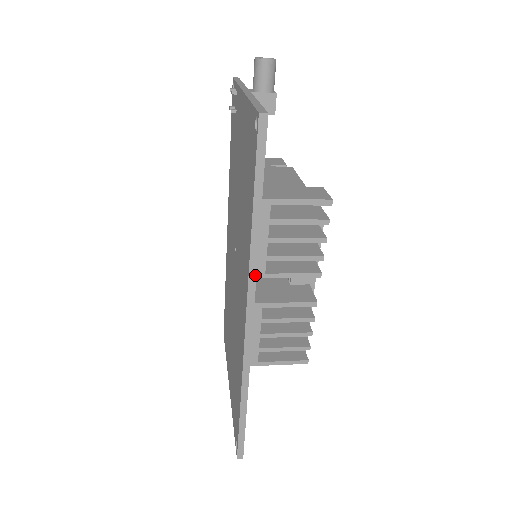
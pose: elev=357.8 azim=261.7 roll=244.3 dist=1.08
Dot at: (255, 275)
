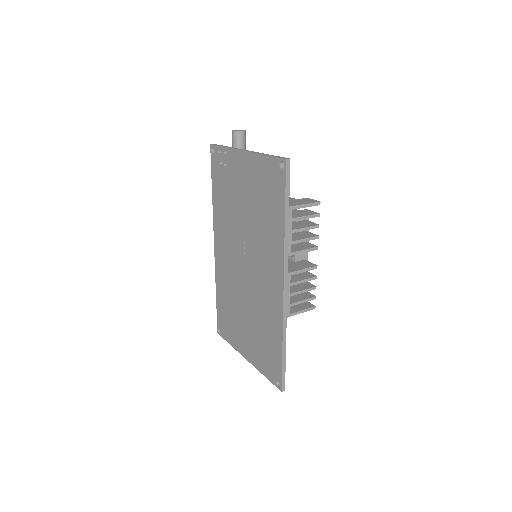
Dot at: (287, 254)
